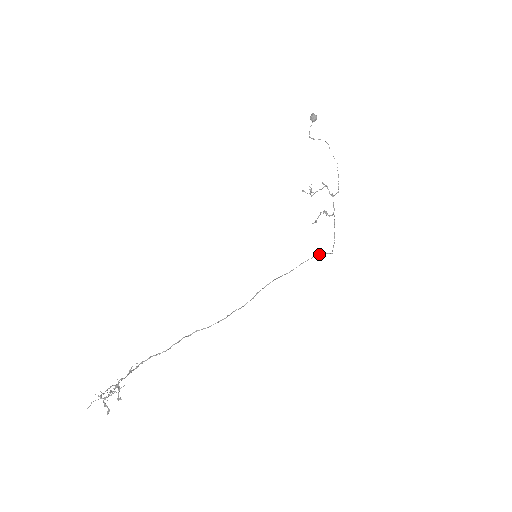
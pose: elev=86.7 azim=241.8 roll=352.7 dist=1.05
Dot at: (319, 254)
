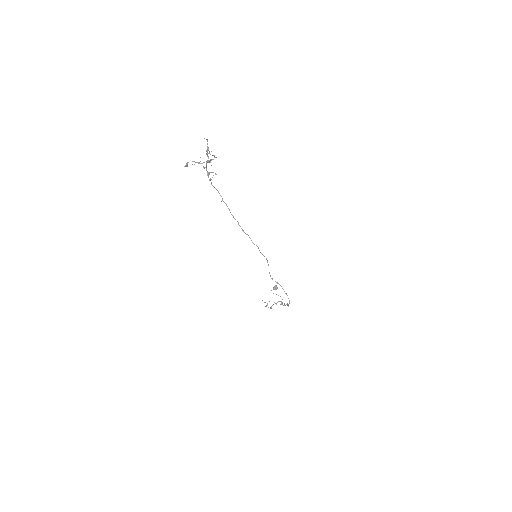
Dot at: occluded
